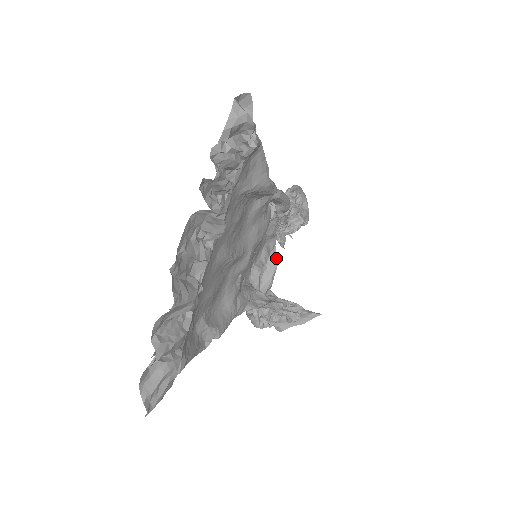
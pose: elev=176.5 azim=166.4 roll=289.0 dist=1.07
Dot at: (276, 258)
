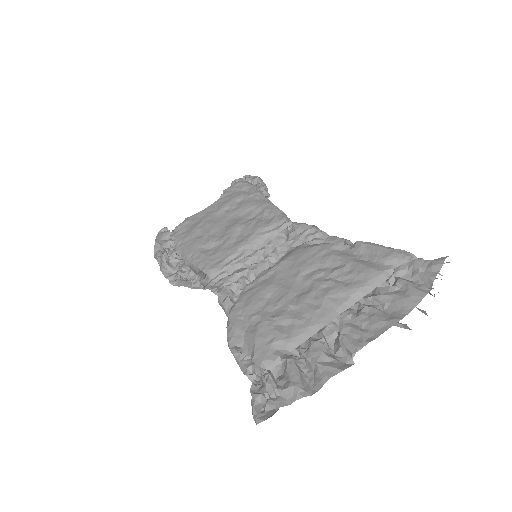
Dot at: occluded
